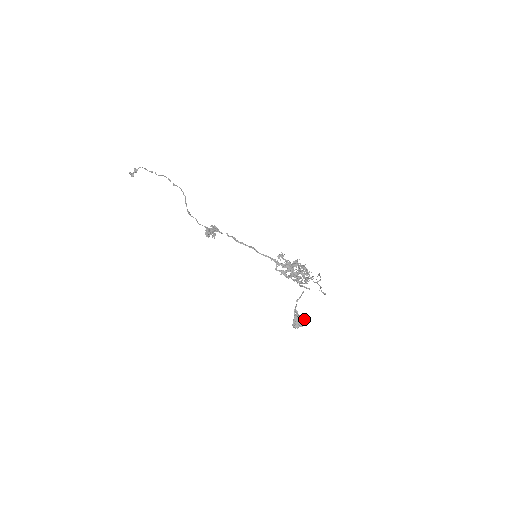
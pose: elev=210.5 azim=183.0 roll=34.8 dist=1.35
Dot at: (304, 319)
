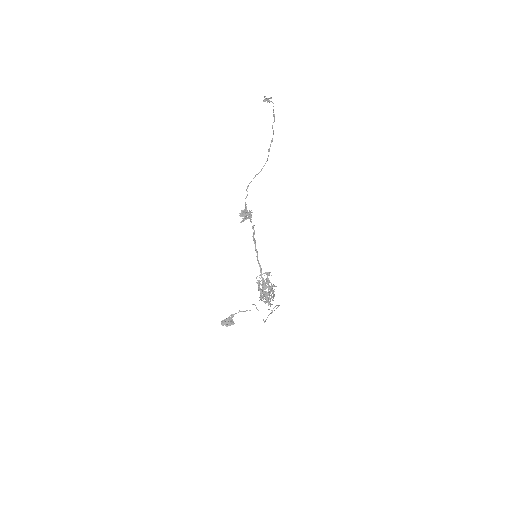
Dot at: (232, 324)
